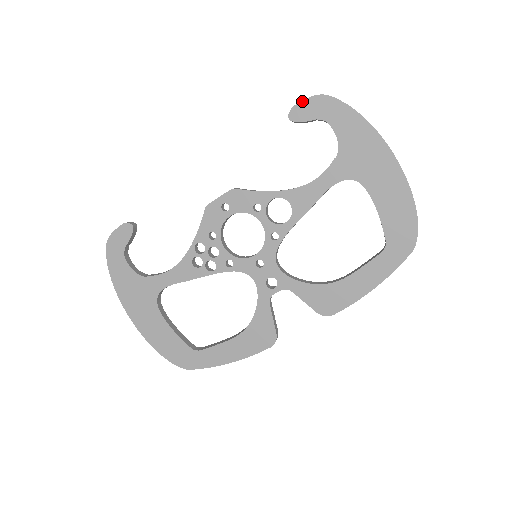
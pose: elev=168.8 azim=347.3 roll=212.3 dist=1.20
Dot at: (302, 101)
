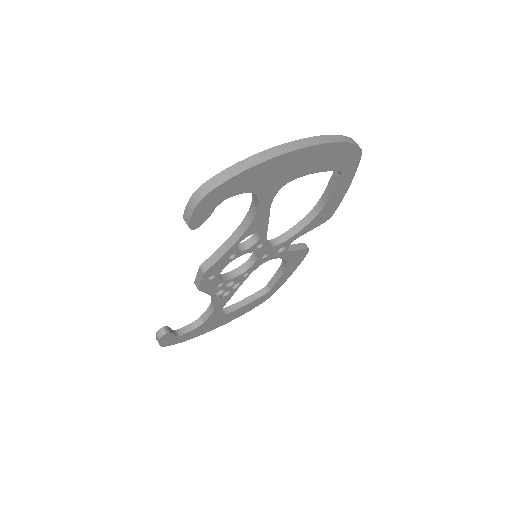
Dot at: (191, 217)
